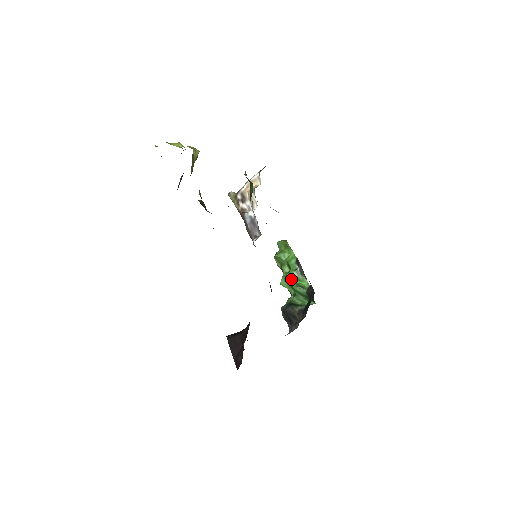
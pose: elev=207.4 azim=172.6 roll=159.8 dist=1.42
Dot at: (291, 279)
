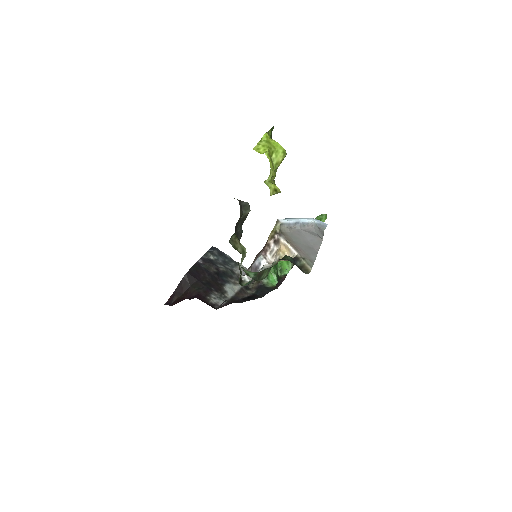
Dot at: occluded
